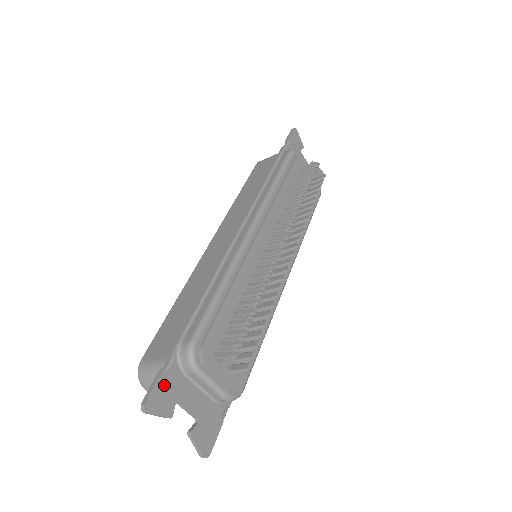
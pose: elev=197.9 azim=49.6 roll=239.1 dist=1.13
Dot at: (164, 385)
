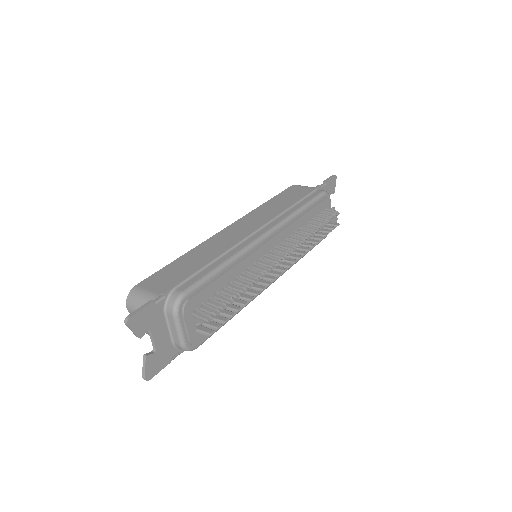
Dot at: (148, 312)
